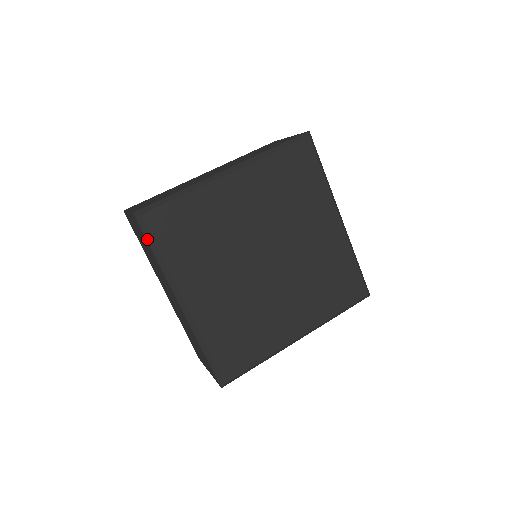
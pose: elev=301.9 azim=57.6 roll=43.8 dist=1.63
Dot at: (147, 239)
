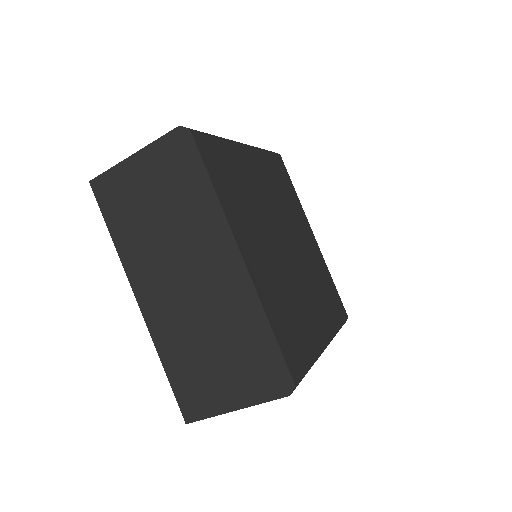
Dot at: (195, 161)
